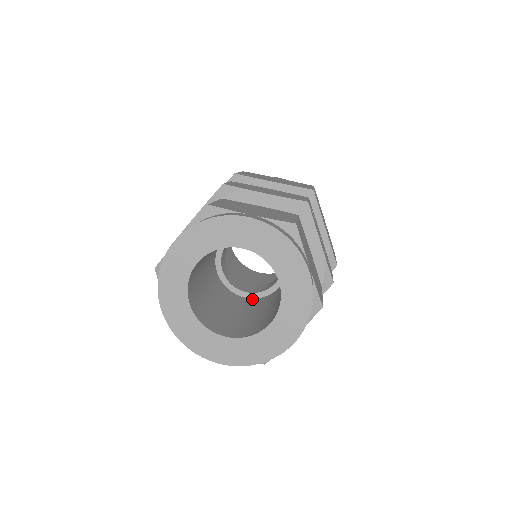
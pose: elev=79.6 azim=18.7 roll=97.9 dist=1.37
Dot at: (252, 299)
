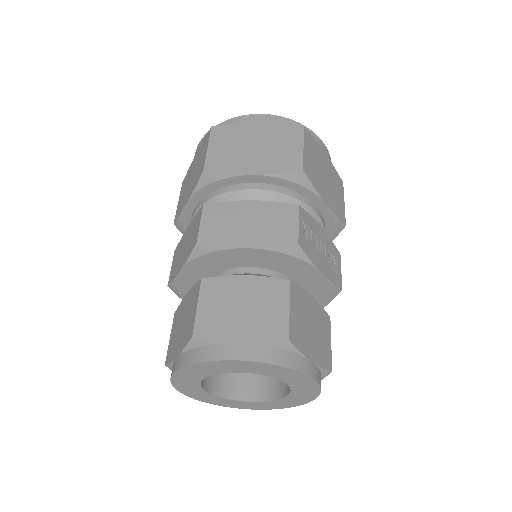
Dot at: occluded
